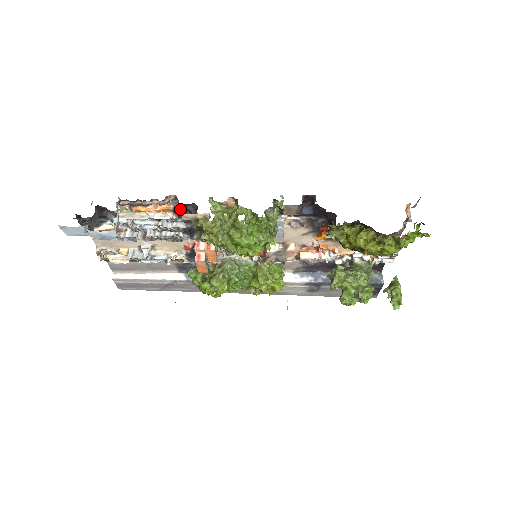
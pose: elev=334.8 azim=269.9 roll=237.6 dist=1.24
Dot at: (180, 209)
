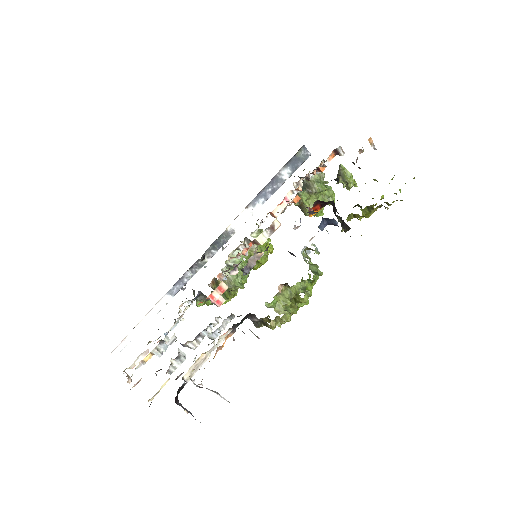
Dot at: occluded
